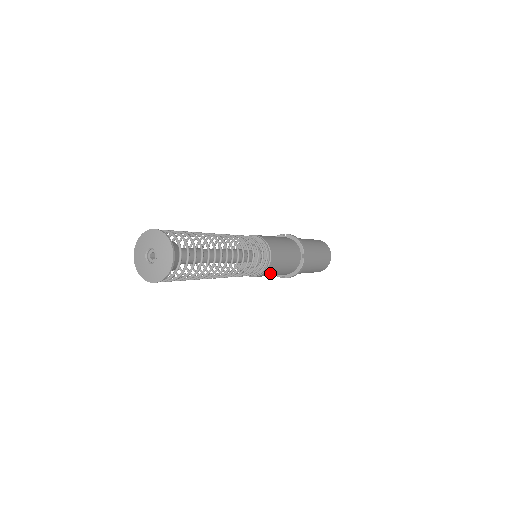
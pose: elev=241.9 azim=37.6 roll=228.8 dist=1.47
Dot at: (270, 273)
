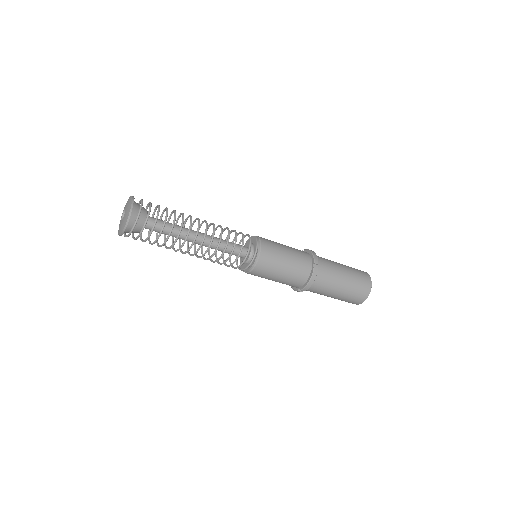
Dot at: (267, 271)
